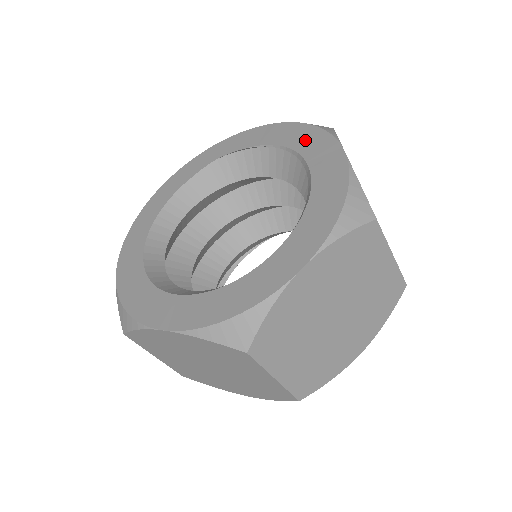
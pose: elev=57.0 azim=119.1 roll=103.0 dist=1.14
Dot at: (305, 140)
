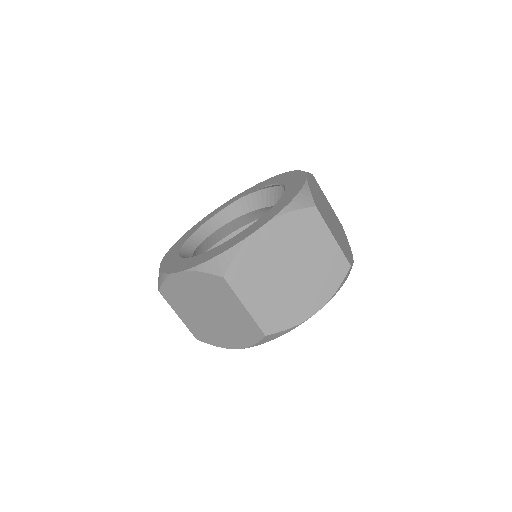
Dot at: (289, 177)
